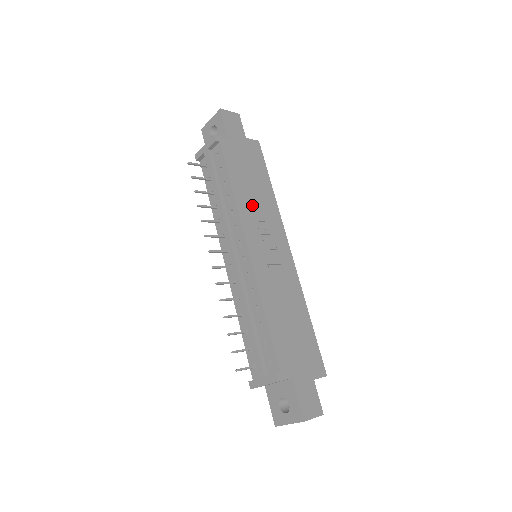
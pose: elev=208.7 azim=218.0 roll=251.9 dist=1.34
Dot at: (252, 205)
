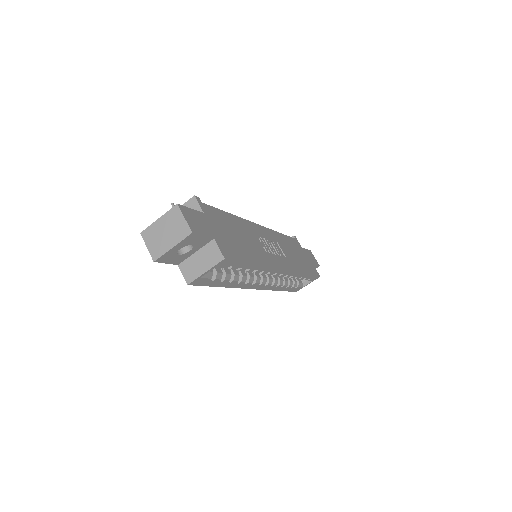
Dot at: (284, 246)
